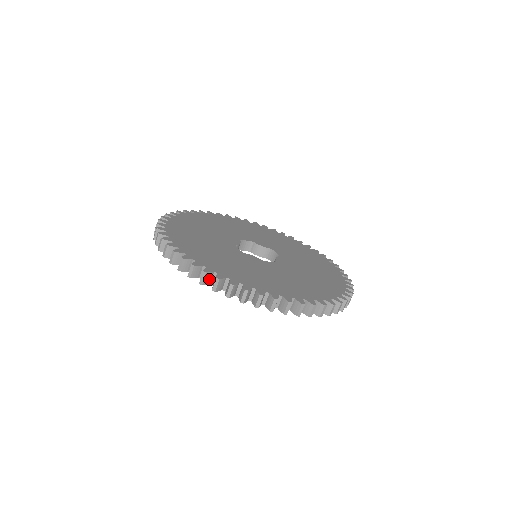
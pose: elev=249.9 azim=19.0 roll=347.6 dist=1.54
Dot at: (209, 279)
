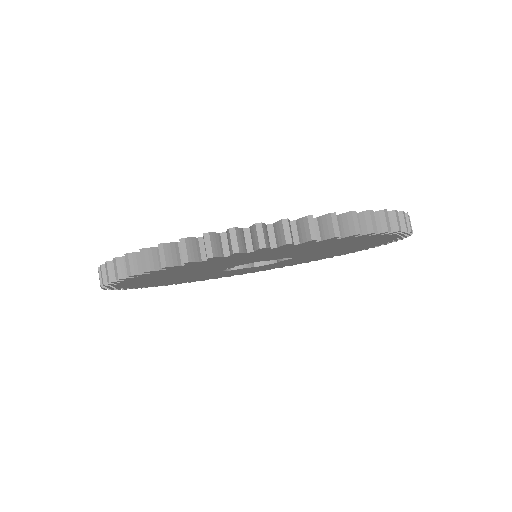
Dot at: occluded
